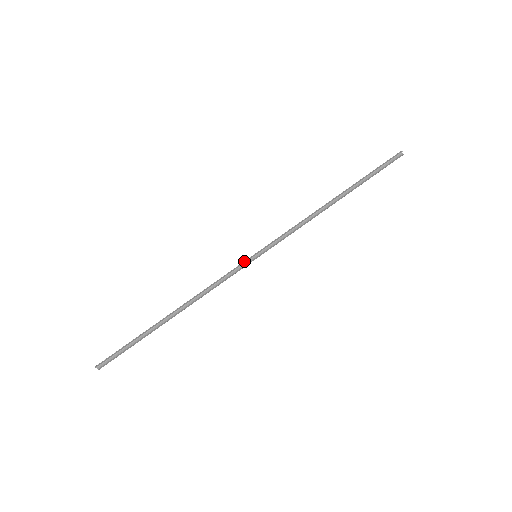
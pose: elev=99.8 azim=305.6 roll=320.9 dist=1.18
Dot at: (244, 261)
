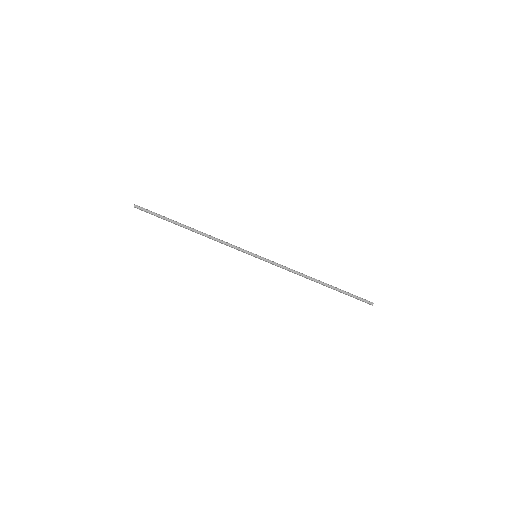
Dot at: occluded
